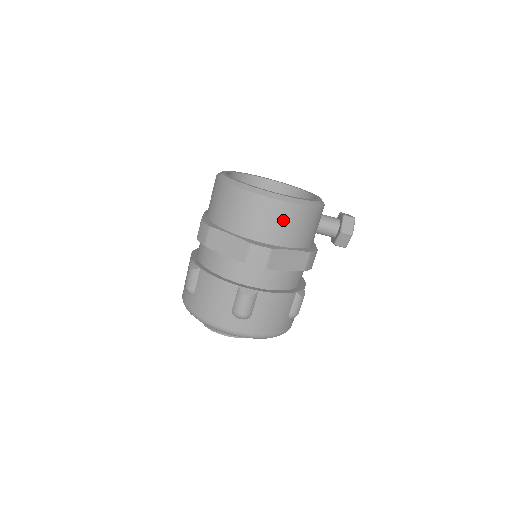
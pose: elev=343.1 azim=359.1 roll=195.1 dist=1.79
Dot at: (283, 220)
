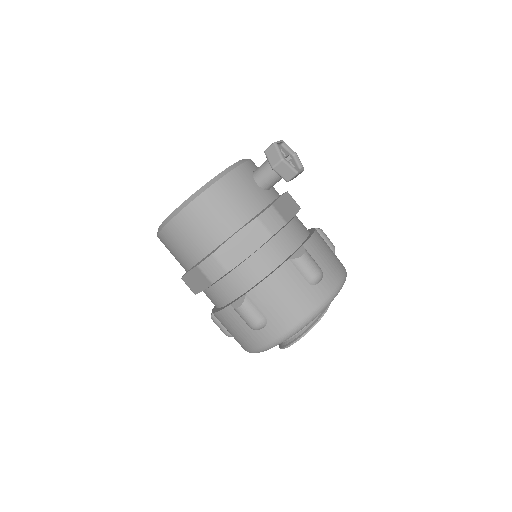
Dot at: (199, 222)
